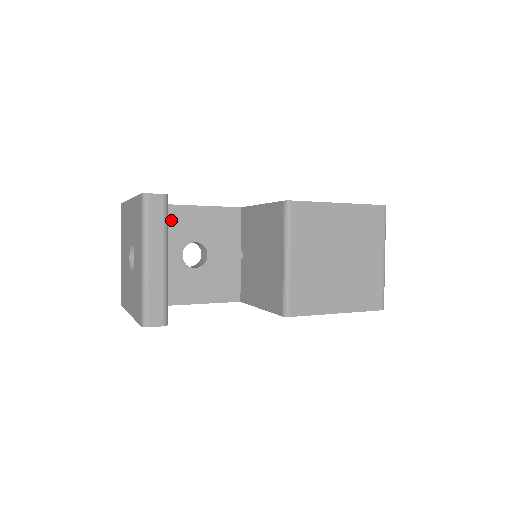
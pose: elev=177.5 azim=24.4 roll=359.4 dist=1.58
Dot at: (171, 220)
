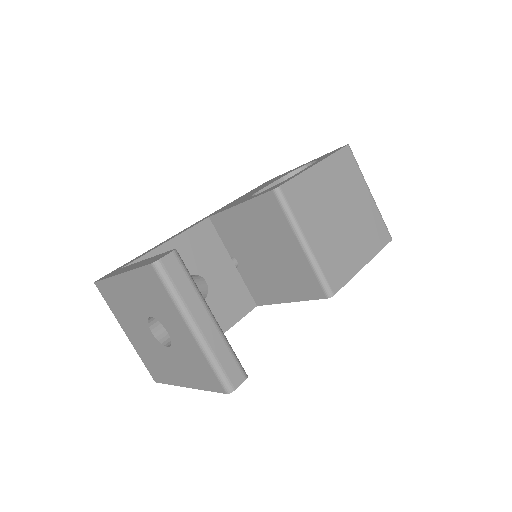
Dot at: occluded
